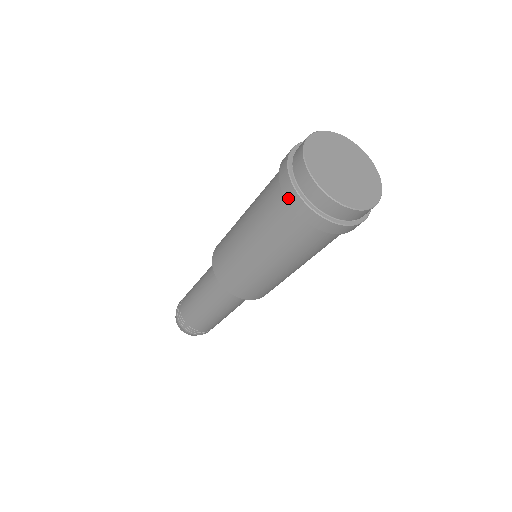
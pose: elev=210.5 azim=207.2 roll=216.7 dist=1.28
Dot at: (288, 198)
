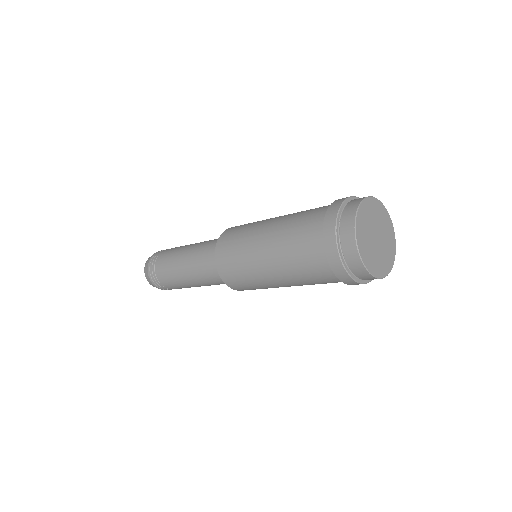
Dot at: (326, 246)
